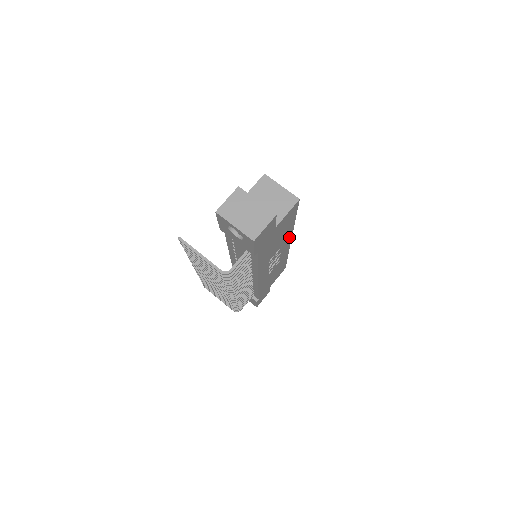
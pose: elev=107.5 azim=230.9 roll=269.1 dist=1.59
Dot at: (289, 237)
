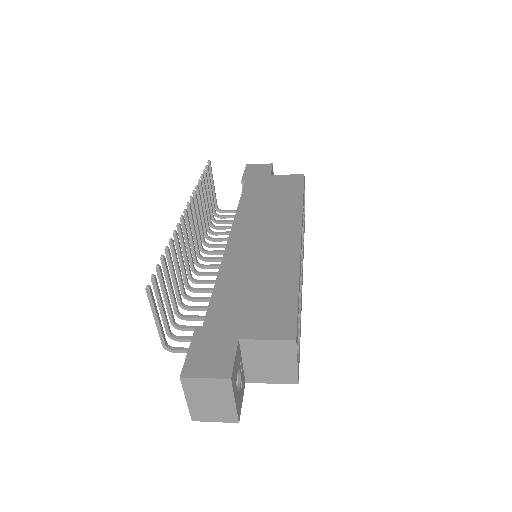
Dot at: occluded
